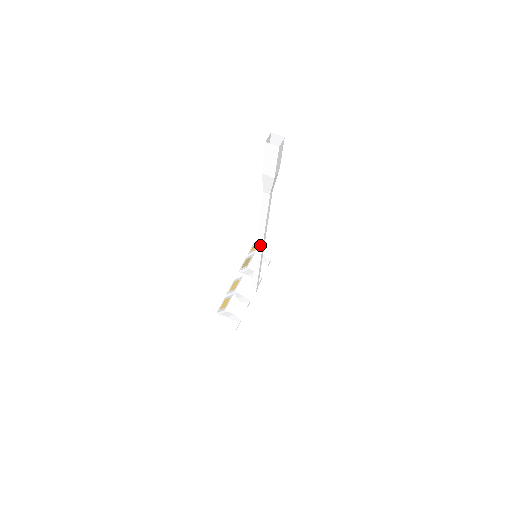
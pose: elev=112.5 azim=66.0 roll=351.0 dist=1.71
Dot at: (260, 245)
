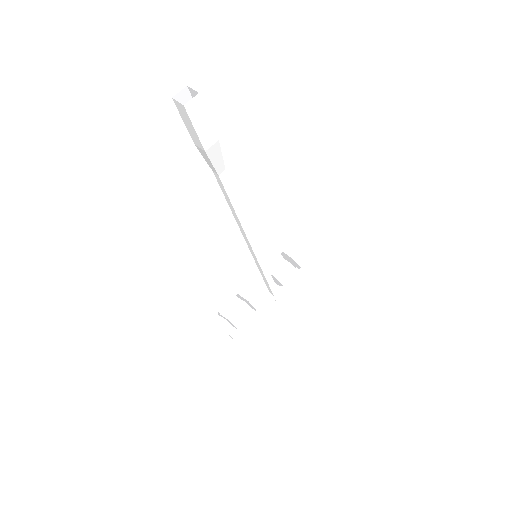
Dot at: (248, 242)
